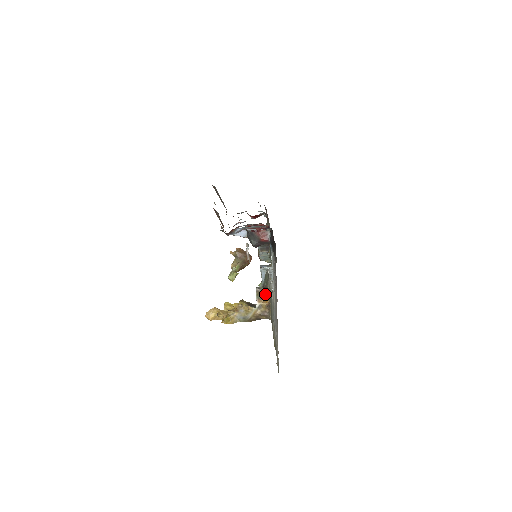
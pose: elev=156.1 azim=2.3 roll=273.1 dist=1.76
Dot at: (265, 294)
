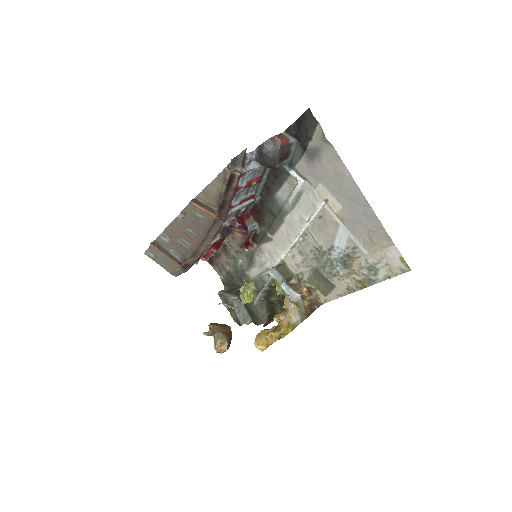
Dot at: (296, 284)
